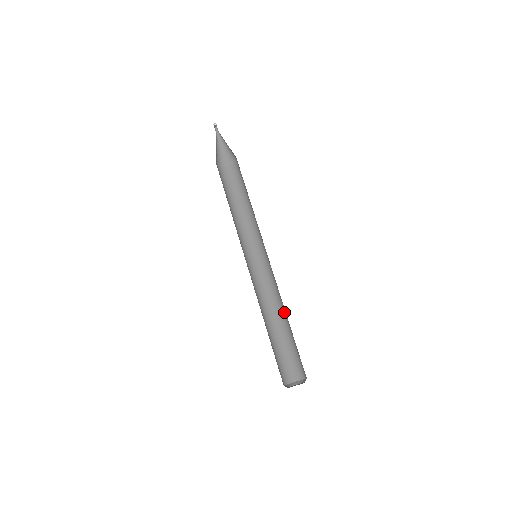
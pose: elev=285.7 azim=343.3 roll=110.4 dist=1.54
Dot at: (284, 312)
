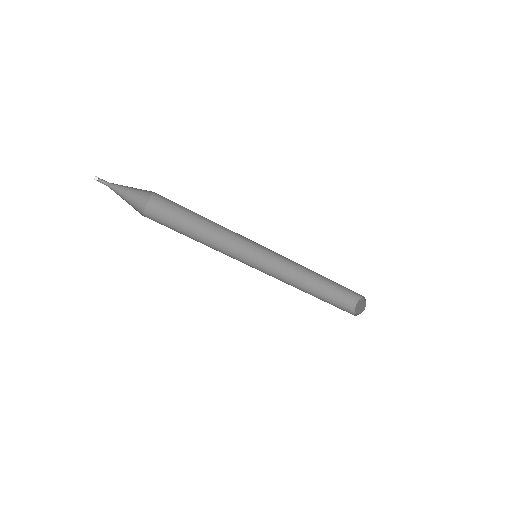
Dot at: (313, 271)
